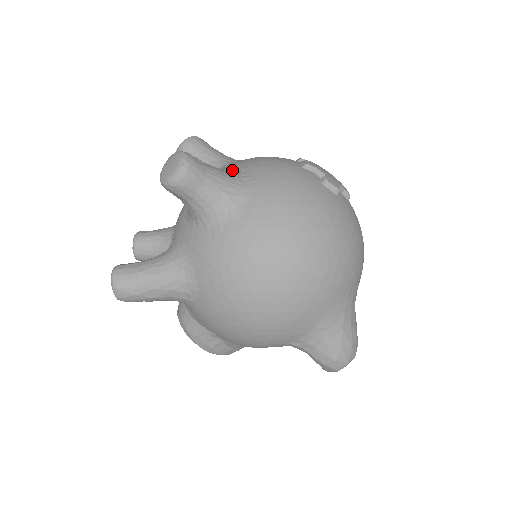
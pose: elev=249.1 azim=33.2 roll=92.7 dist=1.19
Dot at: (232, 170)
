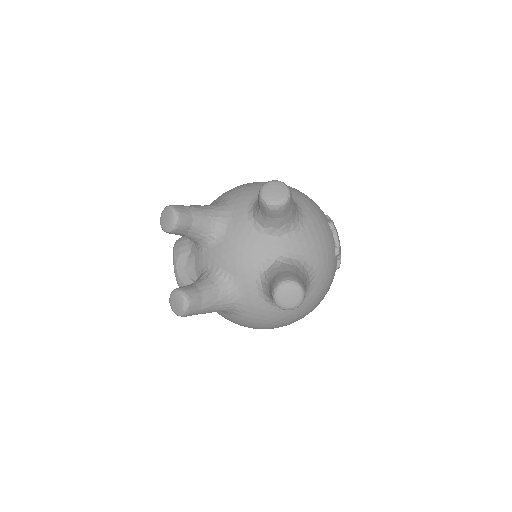
Dot at: (305, 263)
